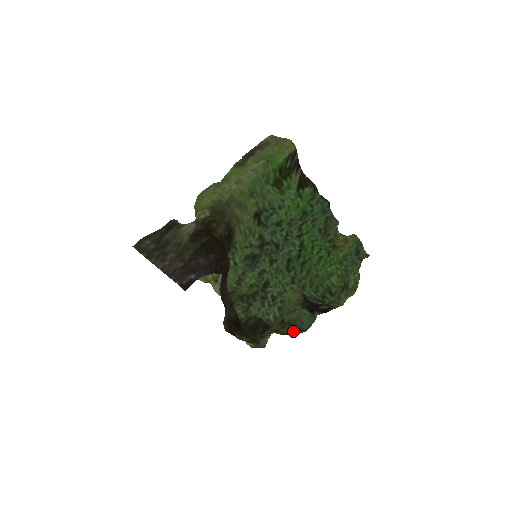
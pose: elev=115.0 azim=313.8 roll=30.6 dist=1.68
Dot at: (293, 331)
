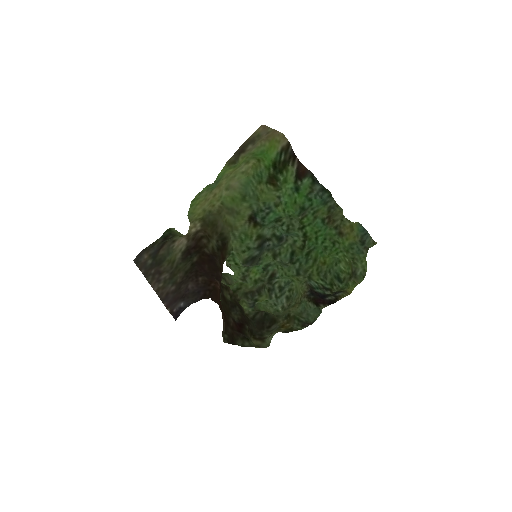
Dot at: (298, 325)
